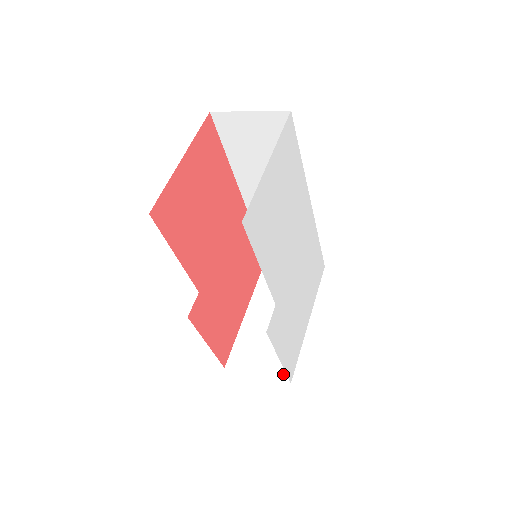
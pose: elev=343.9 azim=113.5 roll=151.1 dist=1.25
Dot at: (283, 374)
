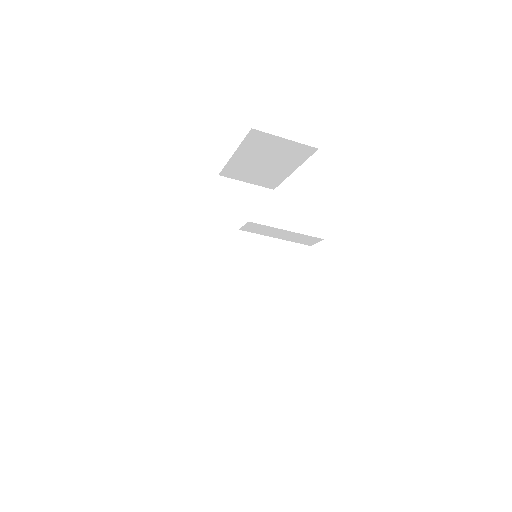
Dot at: occluded
